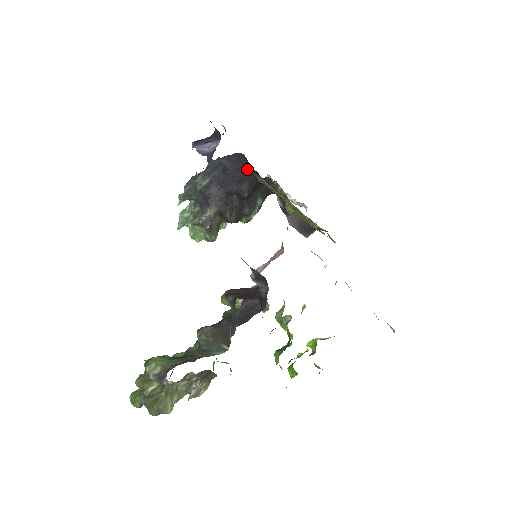
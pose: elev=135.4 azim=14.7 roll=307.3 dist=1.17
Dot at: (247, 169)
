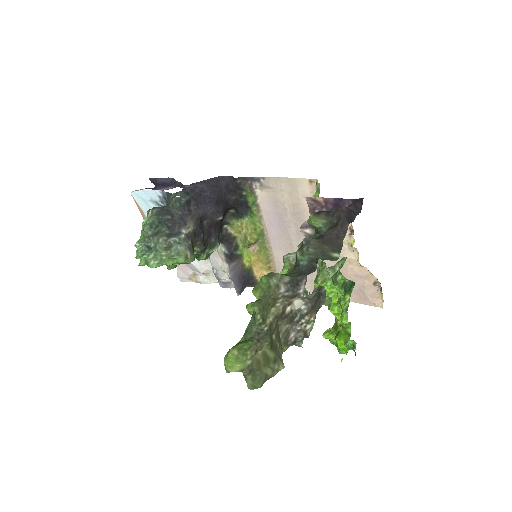
Dot at: (224, 192)
